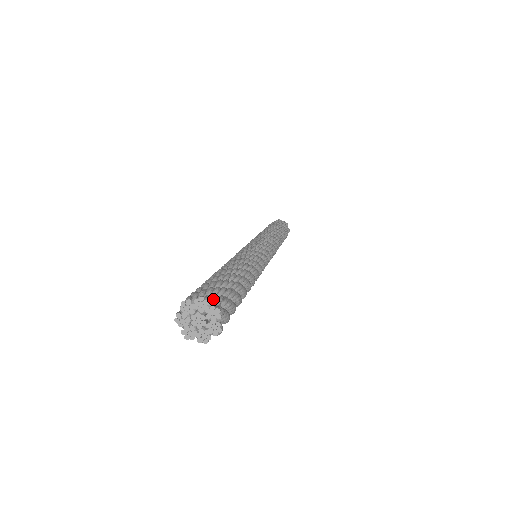
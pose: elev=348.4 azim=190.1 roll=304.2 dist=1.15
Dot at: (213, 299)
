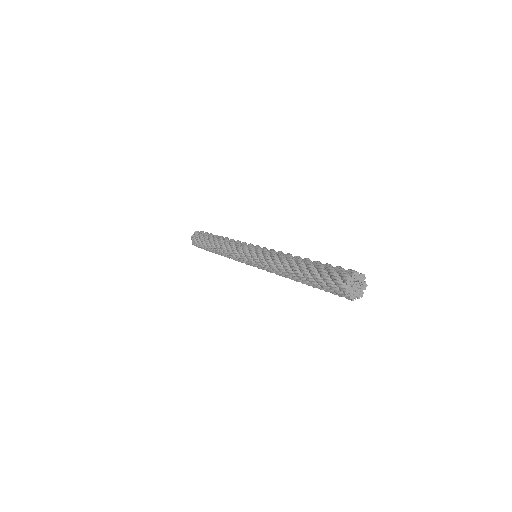
Dot at: (356, 271)
